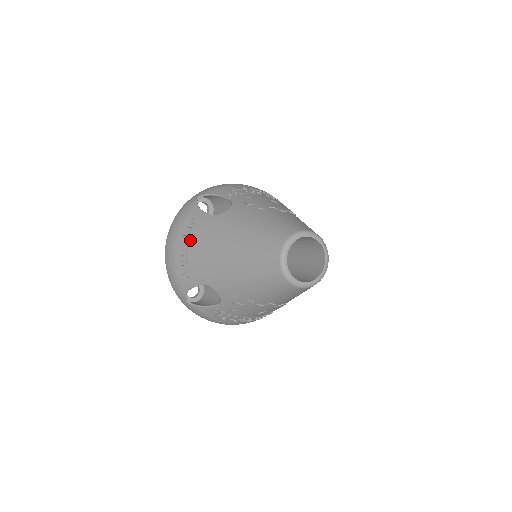
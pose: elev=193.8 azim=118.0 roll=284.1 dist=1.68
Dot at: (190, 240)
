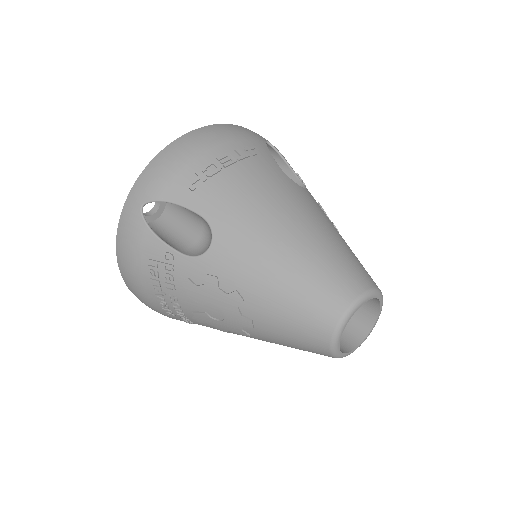
Dot at: (241, 163)
